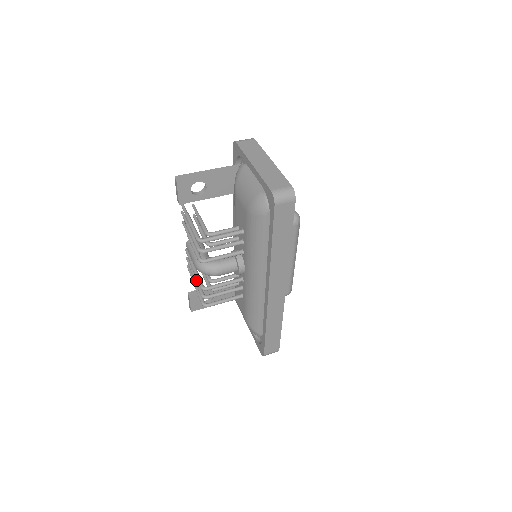
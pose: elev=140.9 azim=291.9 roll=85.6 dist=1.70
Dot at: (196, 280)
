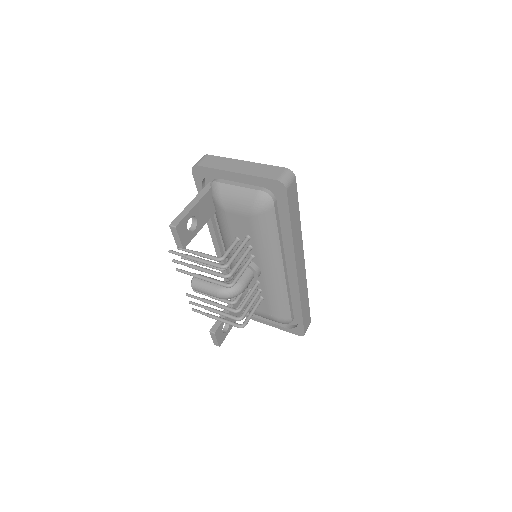
Dot at: (219, 312)
